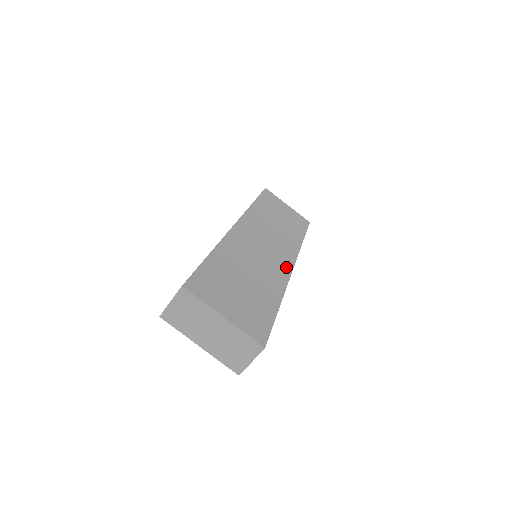
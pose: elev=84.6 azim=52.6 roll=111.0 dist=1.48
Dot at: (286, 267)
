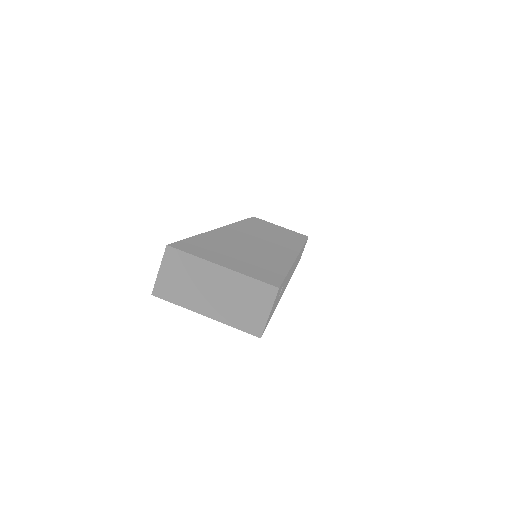
Dot at: (290, 252)
